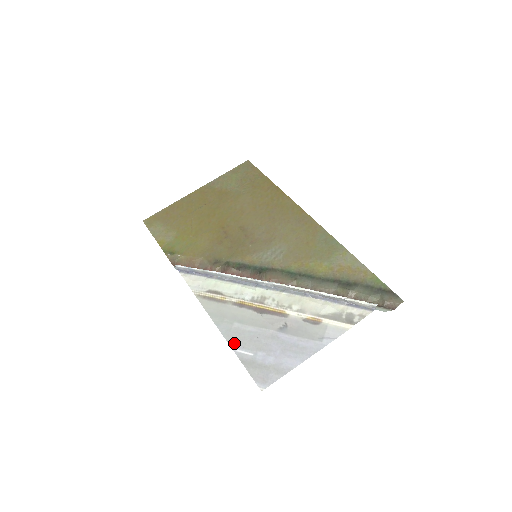
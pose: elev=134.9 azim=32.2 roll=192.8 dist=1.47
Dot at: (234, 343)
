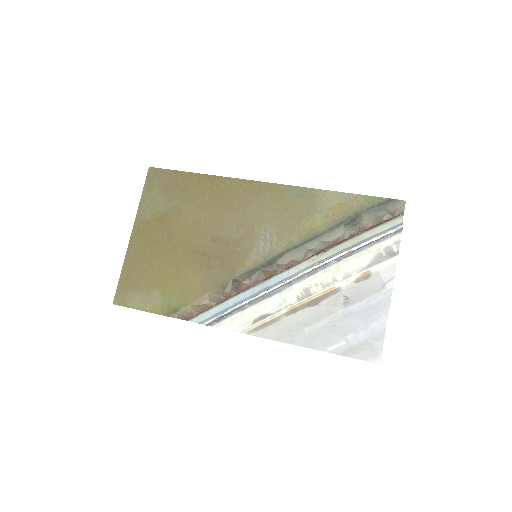
Dot at: (321, 346)
